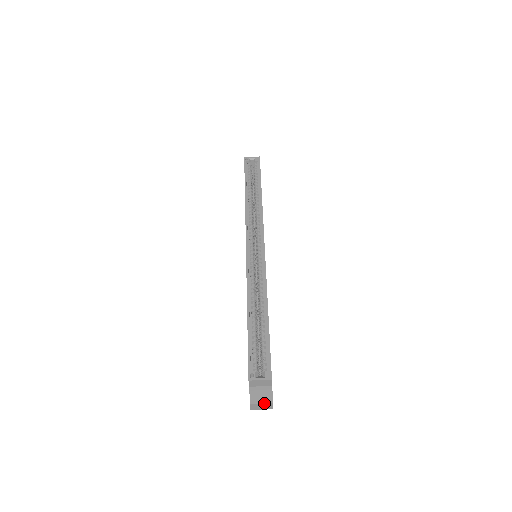
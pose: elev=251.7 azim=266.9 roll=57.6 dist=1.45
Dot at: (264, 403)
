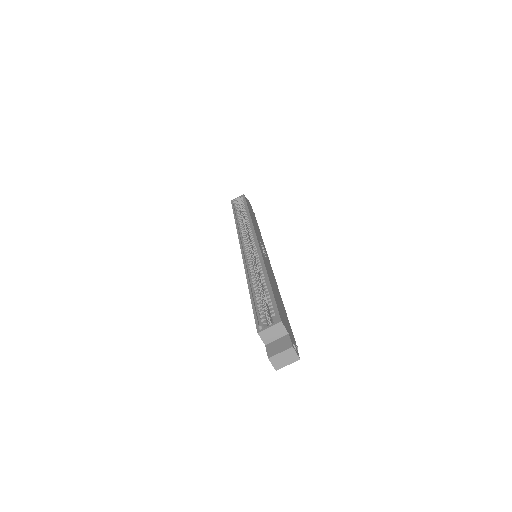
Dot at: (283, 351)
